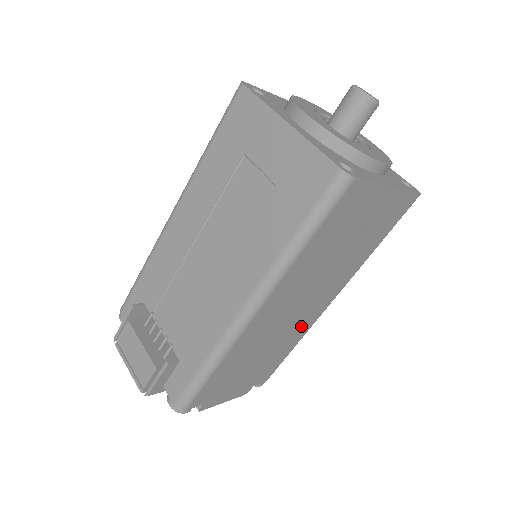
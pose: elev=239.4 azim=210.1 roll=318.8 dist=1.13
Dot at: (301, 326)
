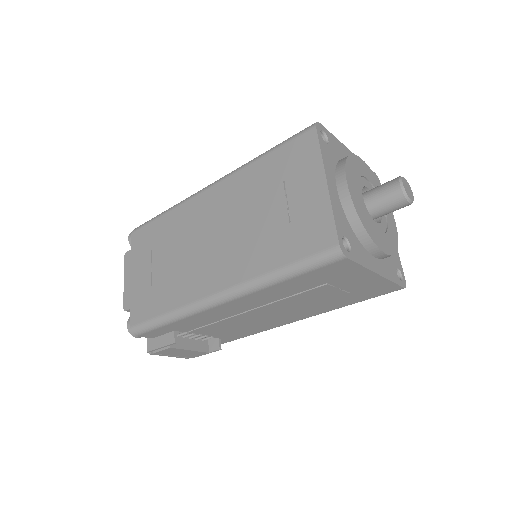
Dot at: occluded
